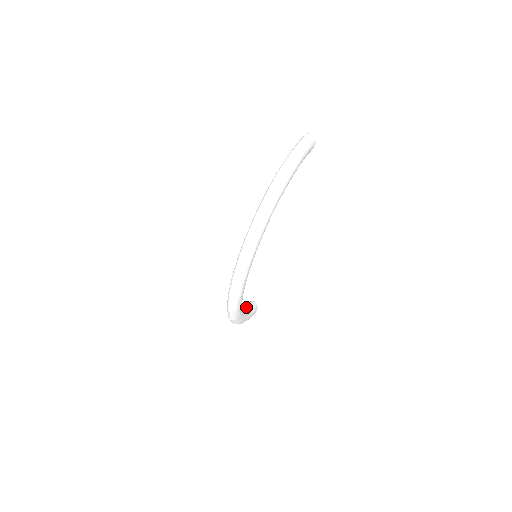
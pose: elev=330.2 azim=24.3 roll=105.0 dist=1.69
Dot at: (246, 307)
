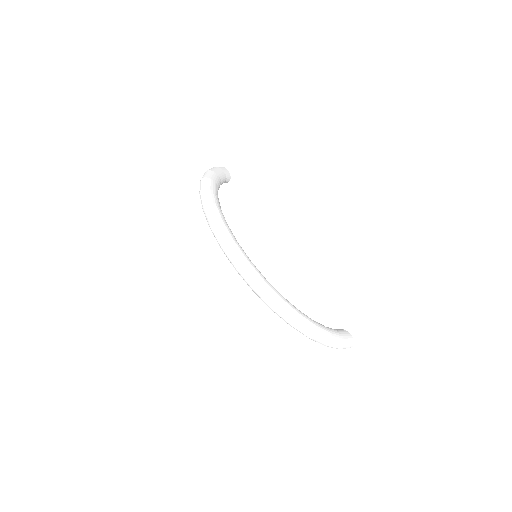
Dot at: occluded
